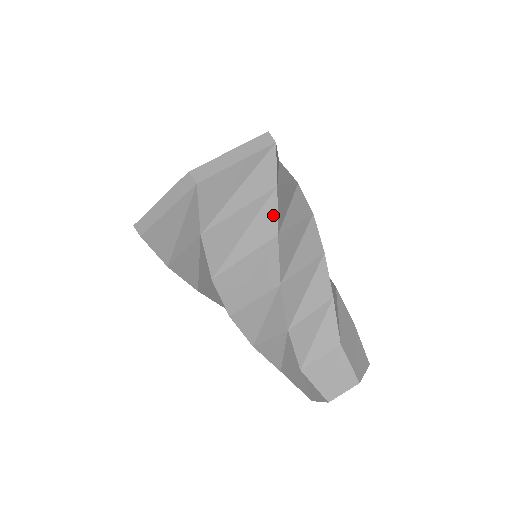
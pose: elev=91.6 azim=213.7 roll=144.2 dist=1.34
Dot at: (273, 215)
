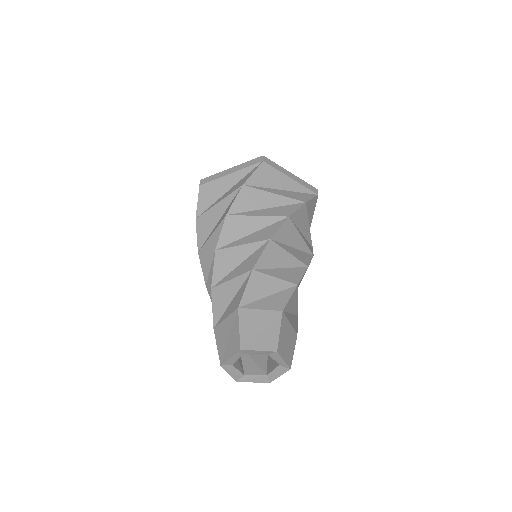
Dot at: (232, 203)
